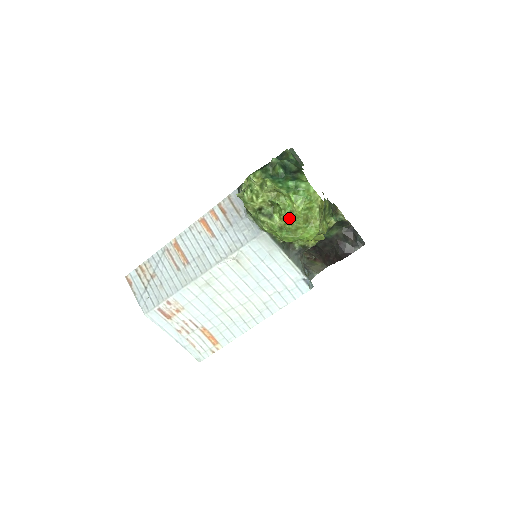
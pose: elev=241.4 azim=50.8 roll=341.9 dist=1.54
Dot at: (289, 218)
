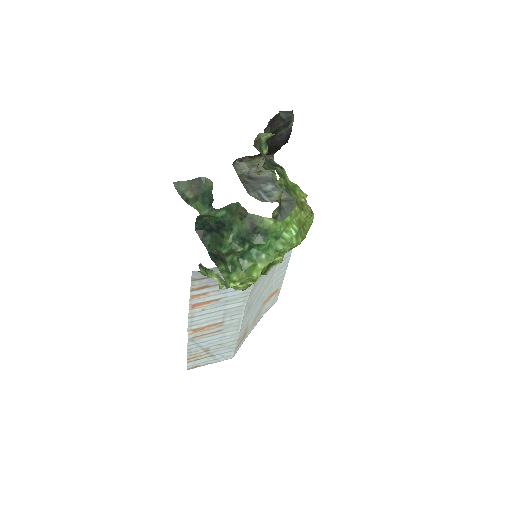
Dot at: (291, 249)
